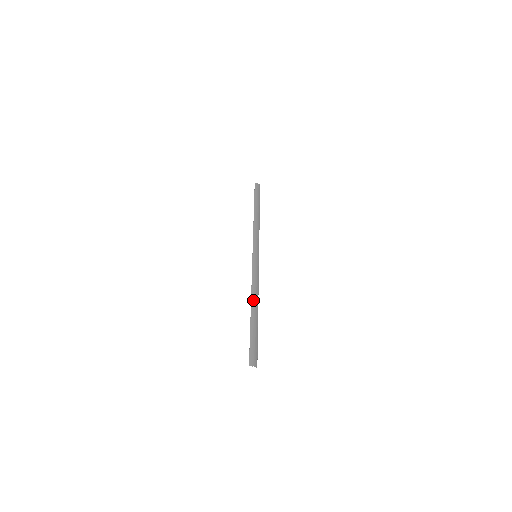
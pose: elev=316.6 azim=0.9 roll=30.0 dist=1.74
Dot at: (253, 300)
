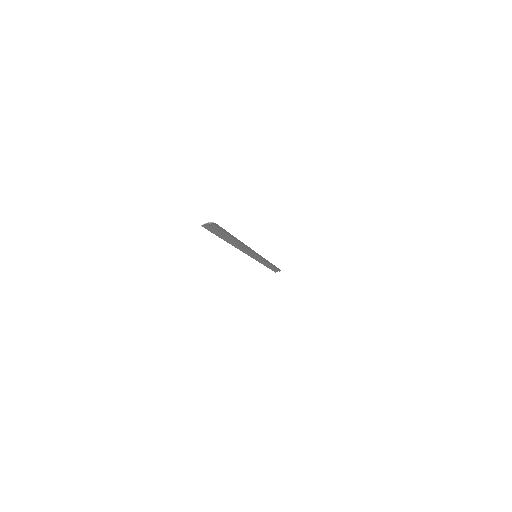
Dot at: (235, 244)
